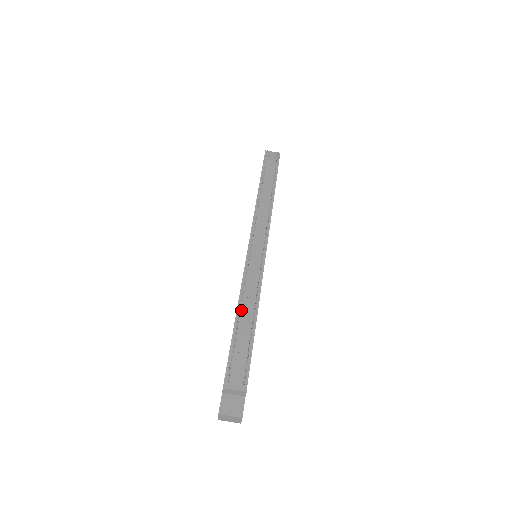
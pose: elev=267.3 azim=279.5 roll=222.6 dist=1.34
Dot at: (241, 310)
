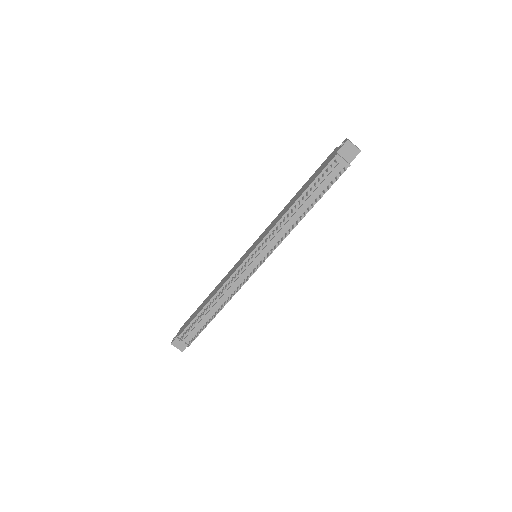
Dot at: (213, 301)
